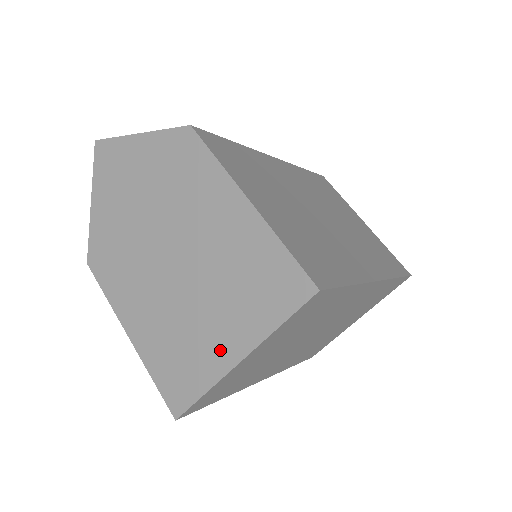
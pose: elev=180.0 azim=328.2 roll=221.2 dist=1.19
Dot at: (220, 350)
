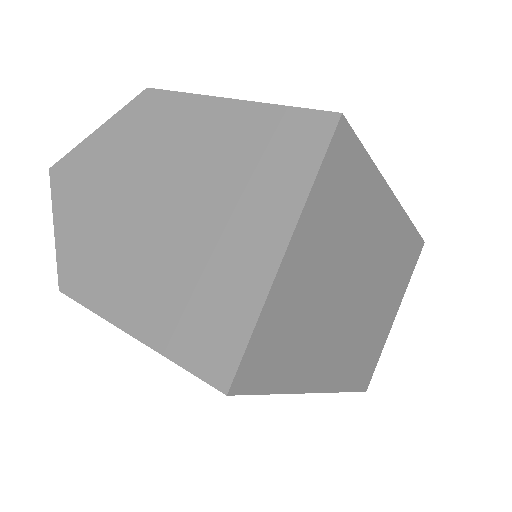
Dot at: (254, 258)
